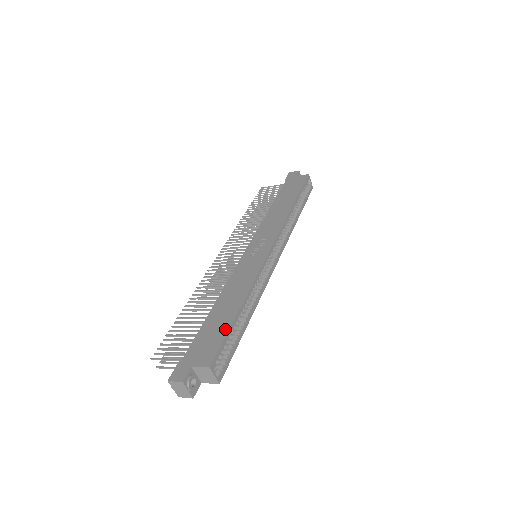
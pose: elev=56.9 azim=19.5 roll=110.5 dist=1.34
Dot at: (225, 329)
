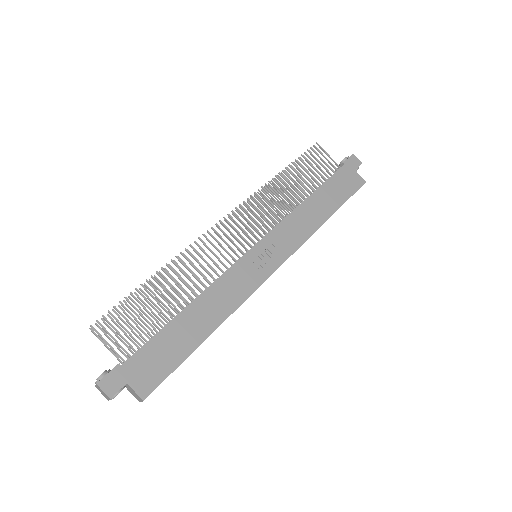
Dot at: (180, 358)
